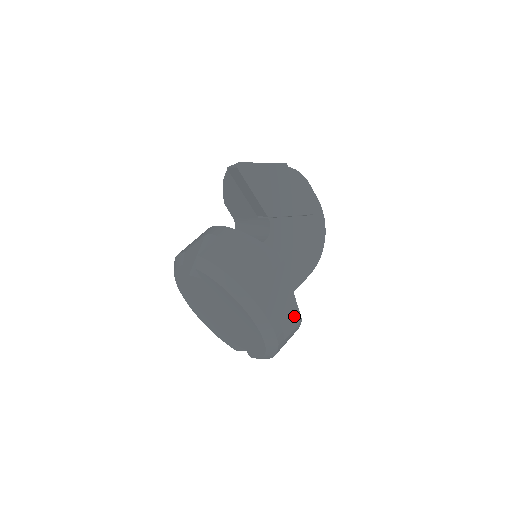
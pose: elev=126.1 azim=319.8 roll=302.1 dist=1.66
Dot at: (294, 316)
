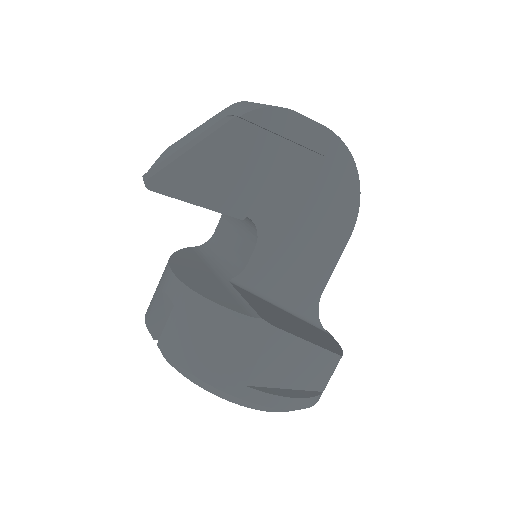
Dot at: (326, 362)
